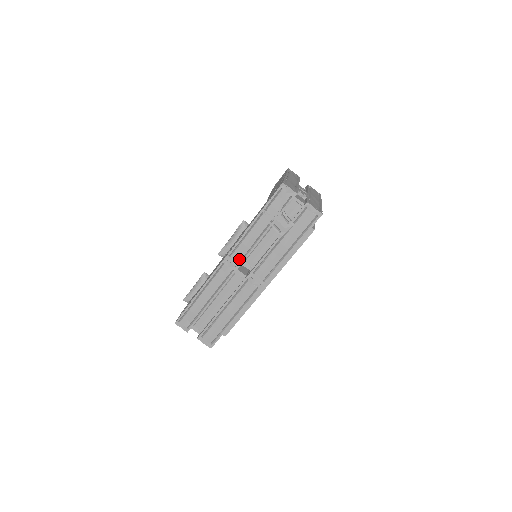
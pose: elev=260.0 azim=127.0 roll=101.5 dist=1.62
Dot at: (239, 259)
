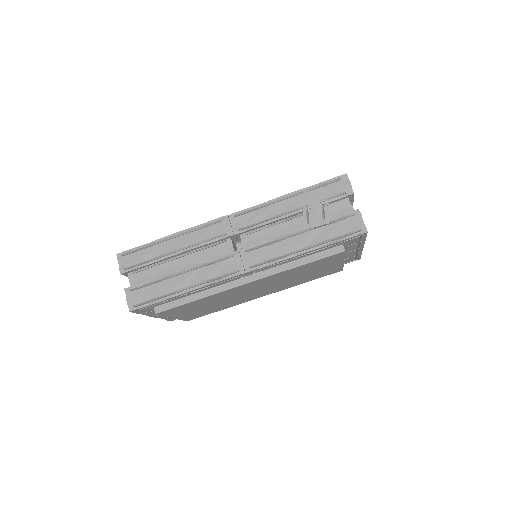
Dot at: (242, 225)
